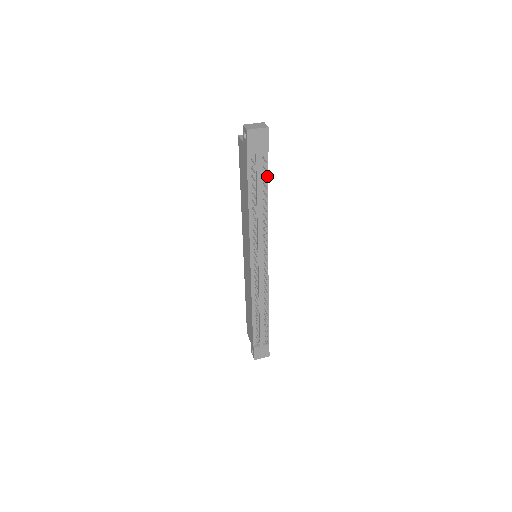
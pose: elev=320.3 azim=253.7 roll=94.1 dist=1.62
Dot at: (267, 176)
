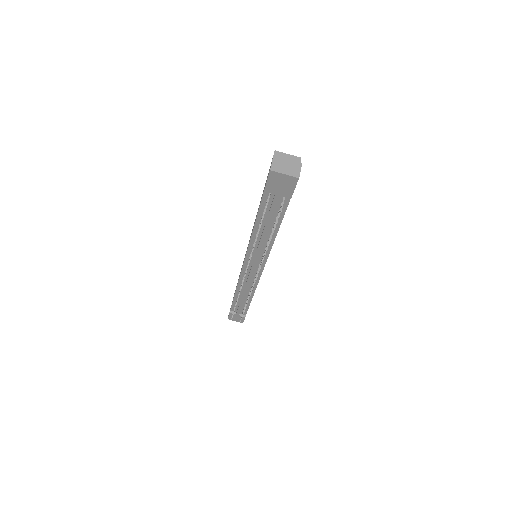
Dot at: (284, 213)
